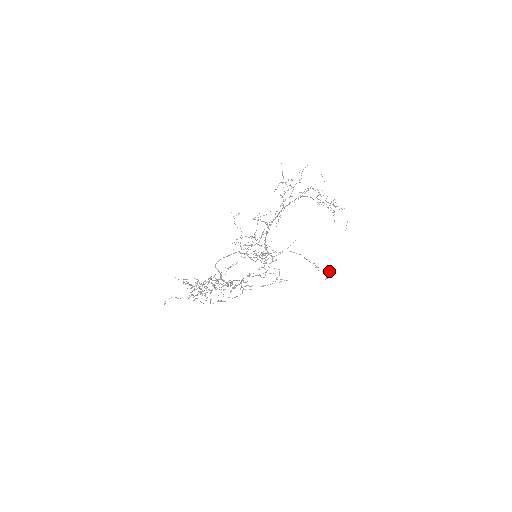
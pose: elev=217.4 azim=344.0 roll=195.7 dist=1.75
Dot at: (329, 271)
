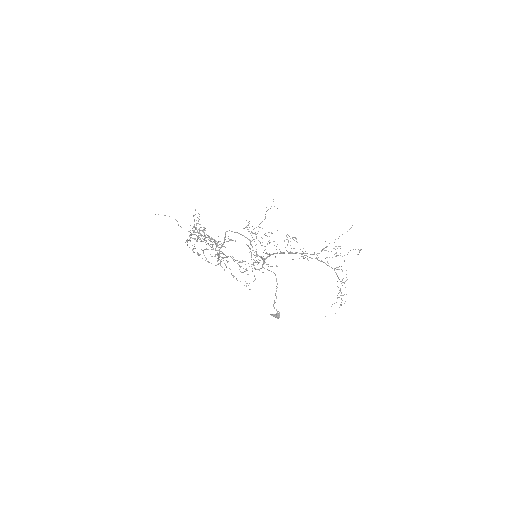
Dot at: (278, 313)
